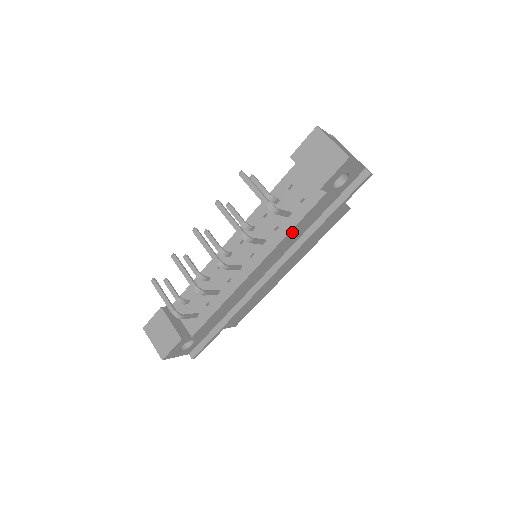
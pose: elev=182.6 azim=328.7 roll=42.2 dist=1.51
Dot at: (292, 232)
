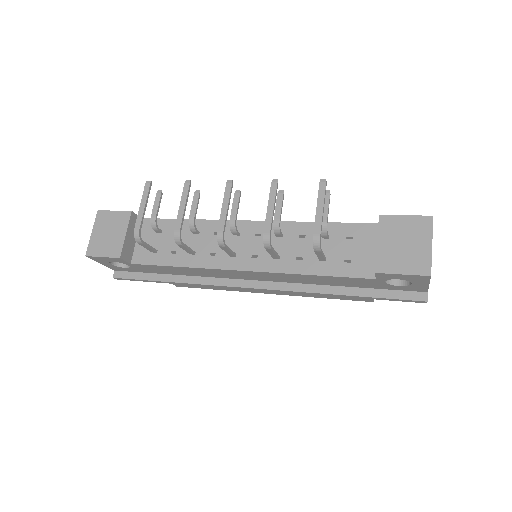
Dot at: (309, 276)
